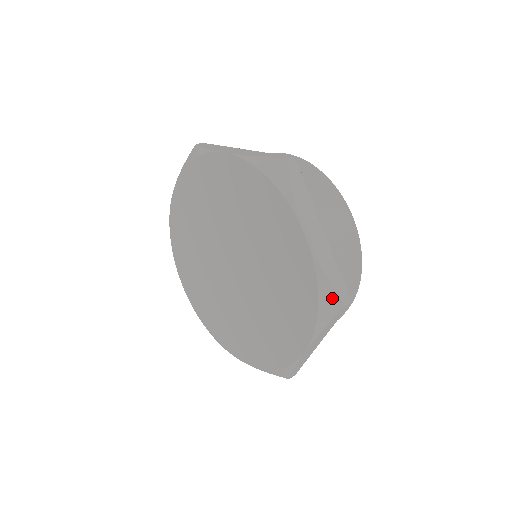
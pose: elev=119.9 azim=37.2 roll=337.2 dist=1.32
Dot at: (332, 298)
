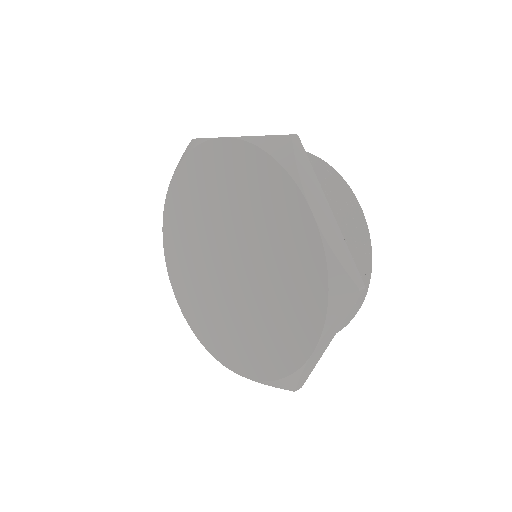
Dot at: (344, 282)
